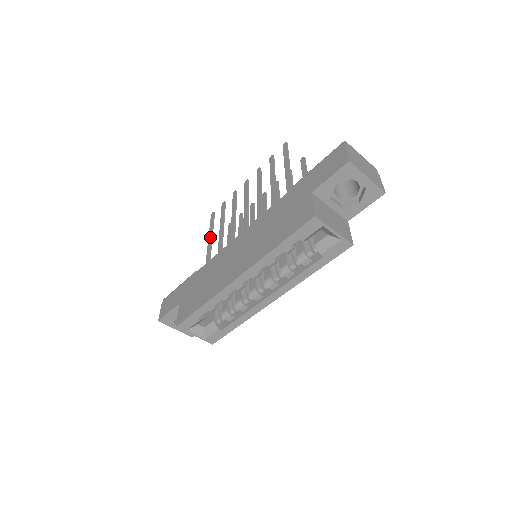
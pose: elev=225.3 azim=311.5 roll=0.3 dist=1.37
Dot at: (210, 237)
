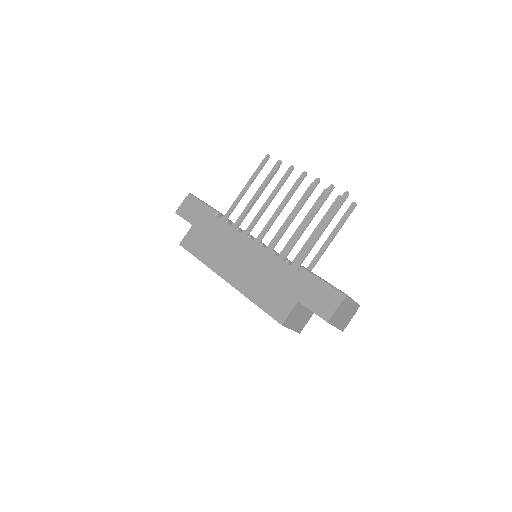
Dot at: (248, 185)
